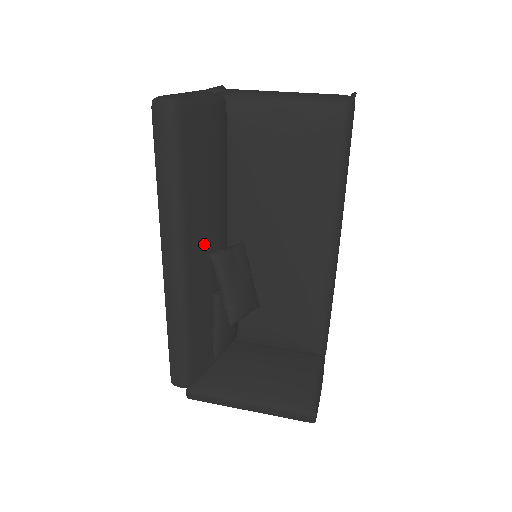
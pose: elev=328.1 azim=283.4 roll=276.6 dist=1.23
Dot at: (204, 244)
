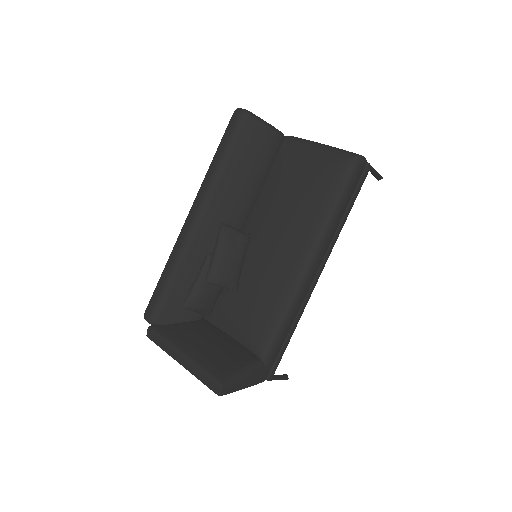
Dot at: (221, 215)
